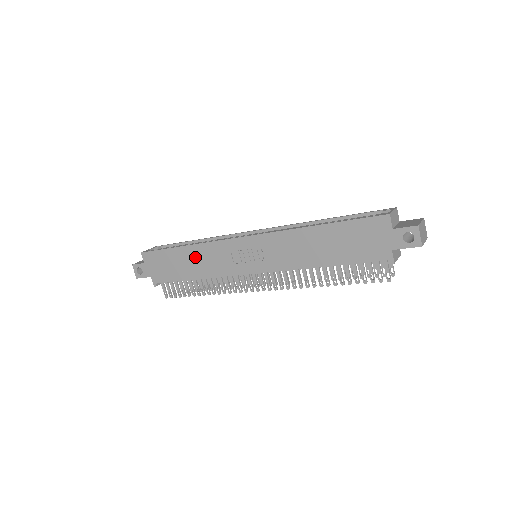
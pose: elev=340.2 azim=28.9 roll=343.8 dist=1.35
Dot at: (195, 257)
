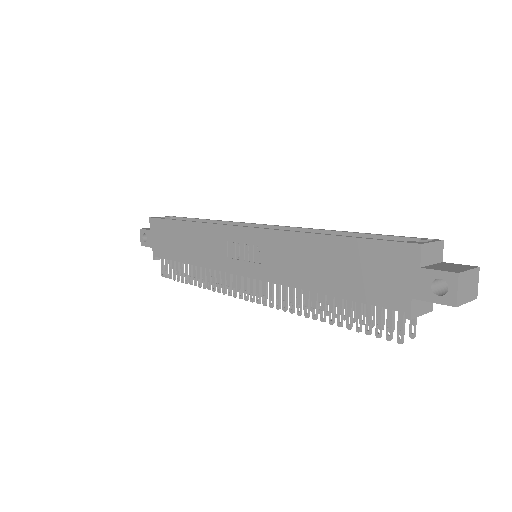
Dot at: (193, 237)
